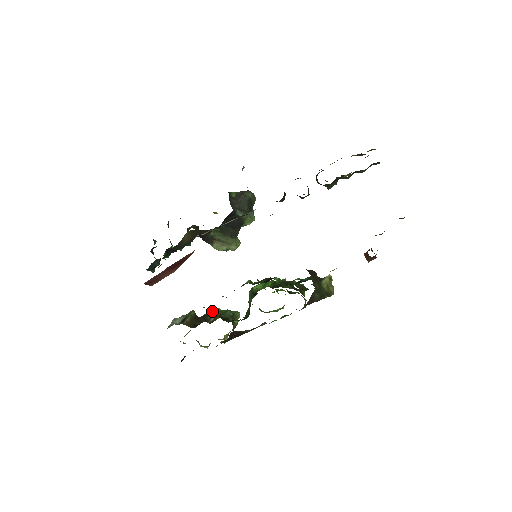
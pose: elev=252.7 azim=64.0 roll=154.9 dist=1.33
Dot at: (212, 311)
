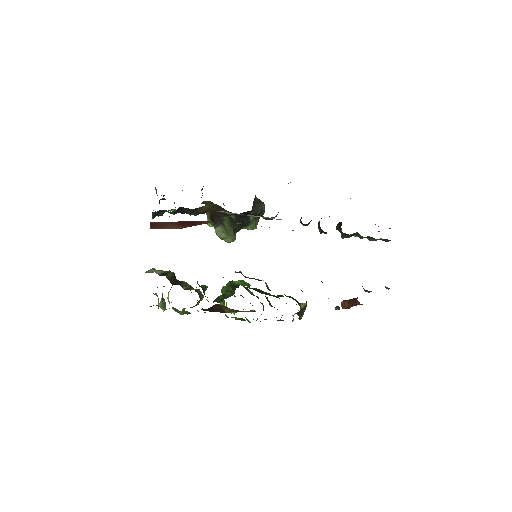
Dot at: occluded
